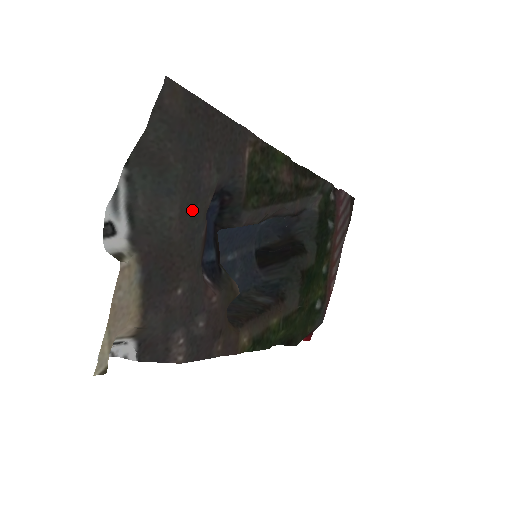
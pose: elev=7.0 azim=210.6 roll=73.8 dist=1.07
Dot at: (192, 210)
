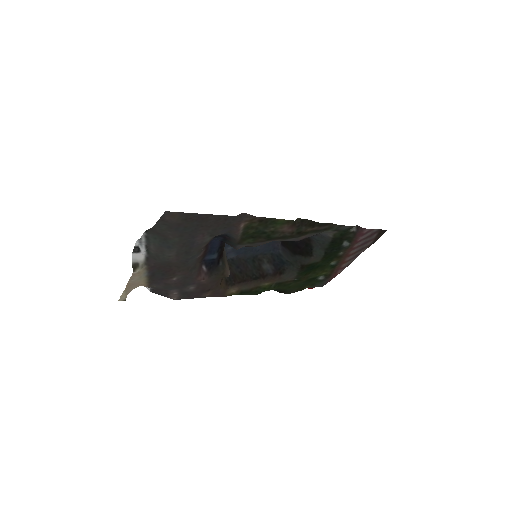
Dot at: (186, 252)
